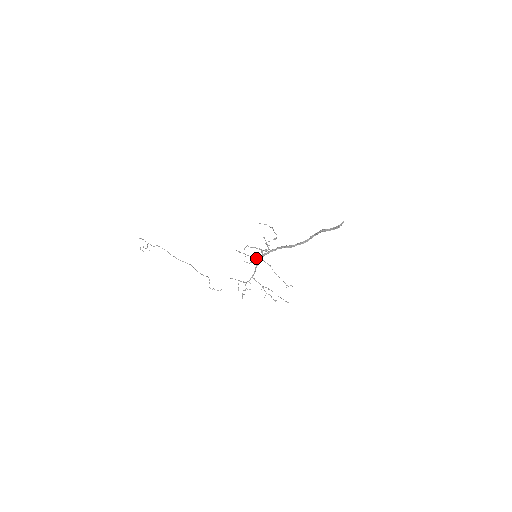
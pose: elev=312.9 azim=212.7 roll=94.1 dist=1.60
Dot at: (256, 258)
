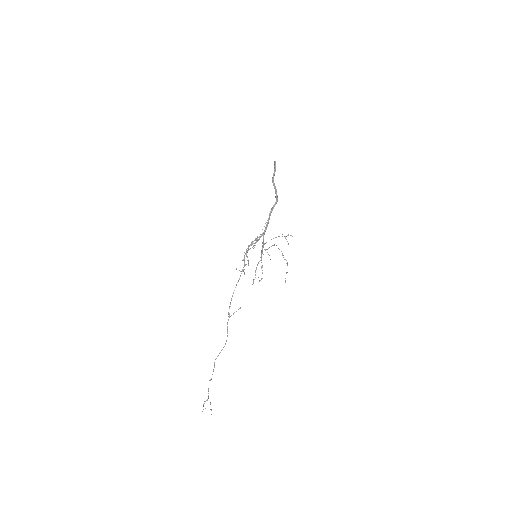
Dot at: (261, 262)
